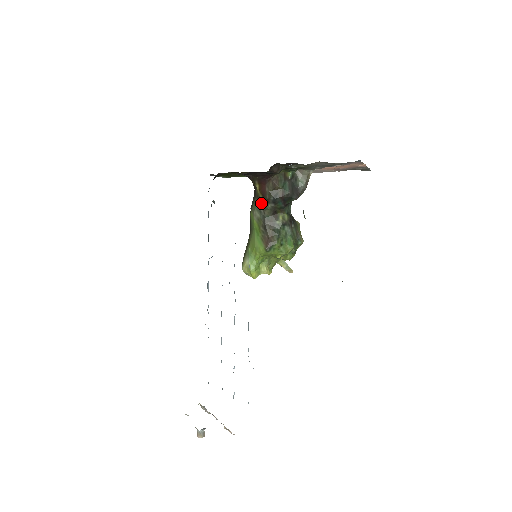
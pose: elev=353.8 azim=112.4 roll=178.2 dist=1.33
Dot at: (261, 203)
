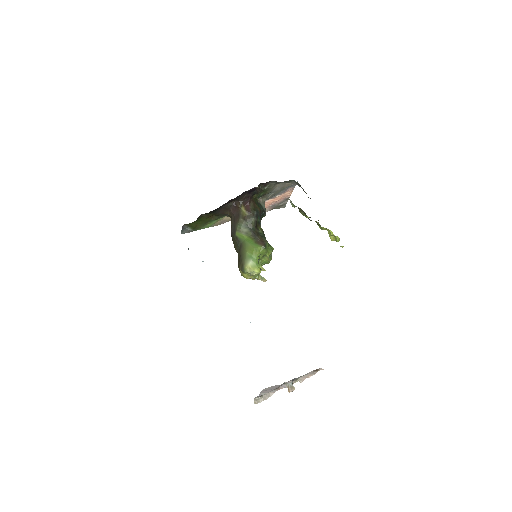
Dot at: (247, 219)
